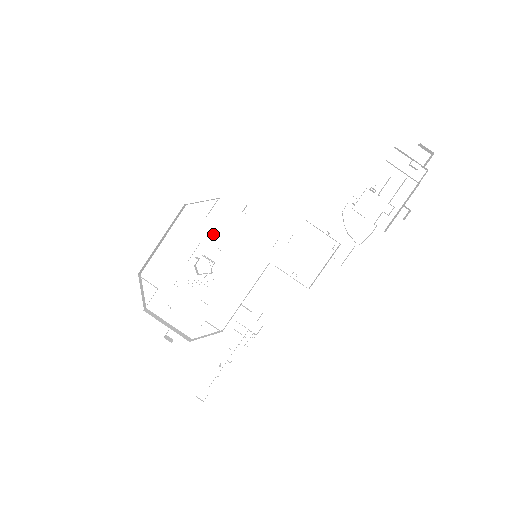
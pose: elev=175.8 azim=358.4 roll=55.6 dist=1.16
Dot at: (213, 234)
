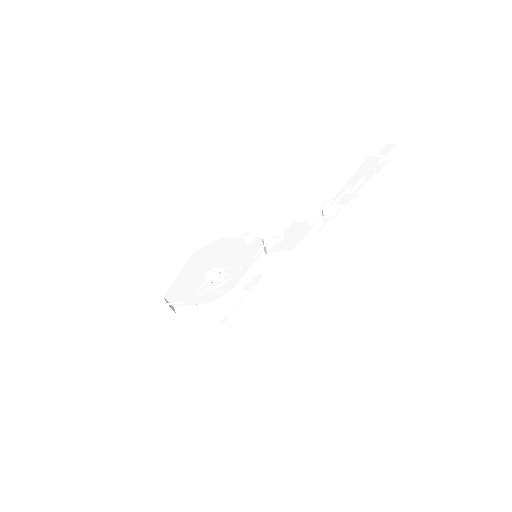
Dot at: (218, 257)
